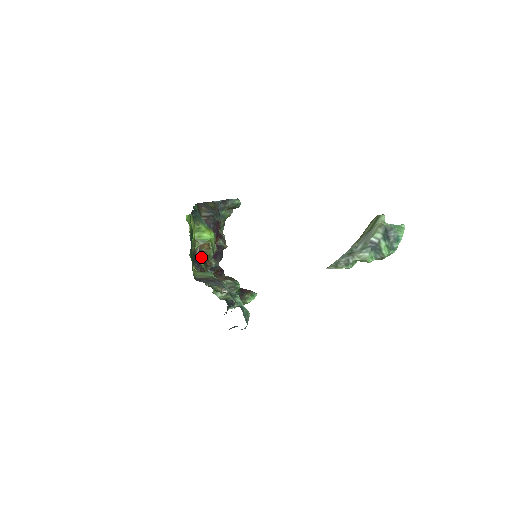
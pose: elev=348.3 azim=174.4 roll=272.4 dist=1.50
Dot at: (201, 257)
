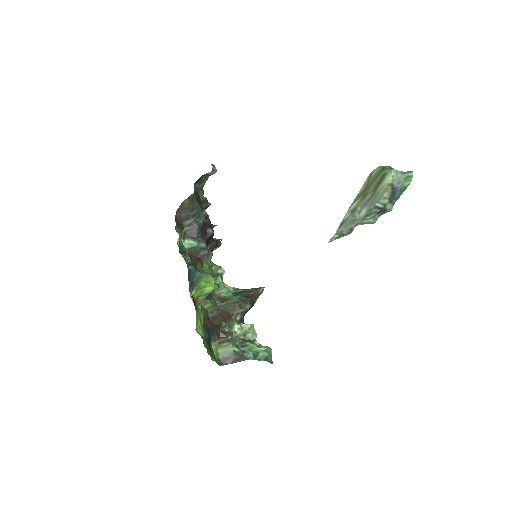
Dot at: occluded
